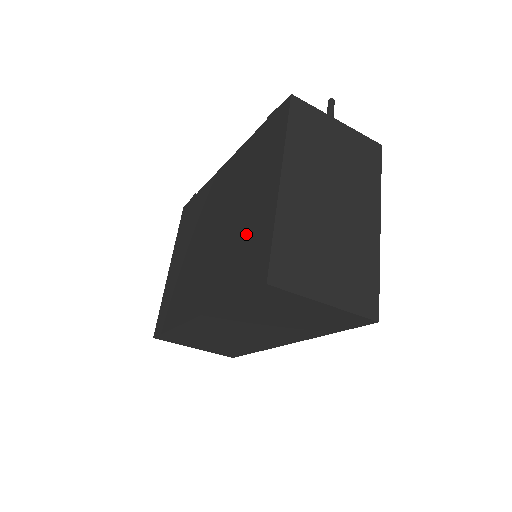
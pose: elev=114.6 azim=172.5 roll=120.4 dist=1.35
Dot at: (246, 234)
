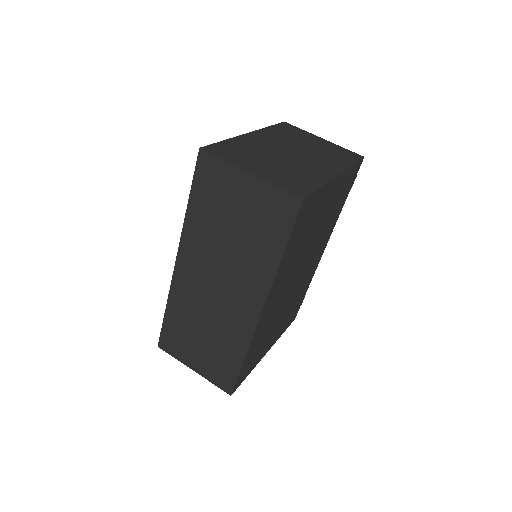
Dot at: occluded
